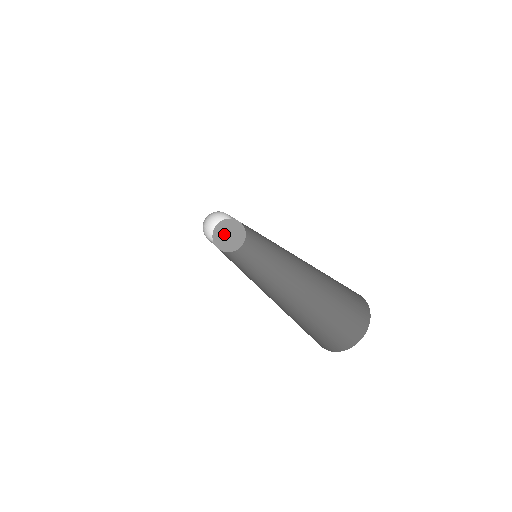
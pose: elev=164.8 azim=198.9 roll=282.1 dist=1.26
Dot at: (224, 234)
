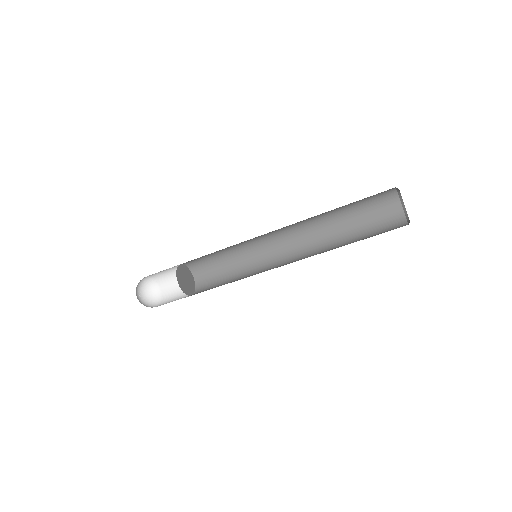
Dot at: (183, 277)
